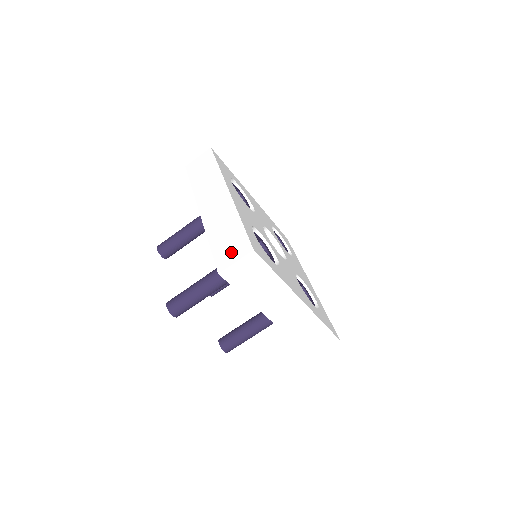
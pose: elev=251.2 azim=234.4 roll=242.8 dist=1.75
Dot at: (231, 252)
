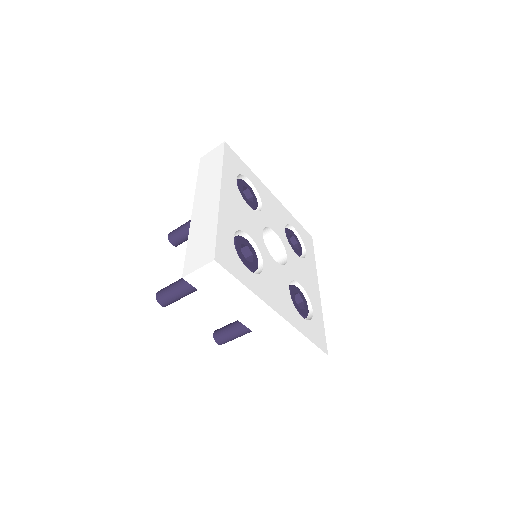
Dot at: (198, 258)
